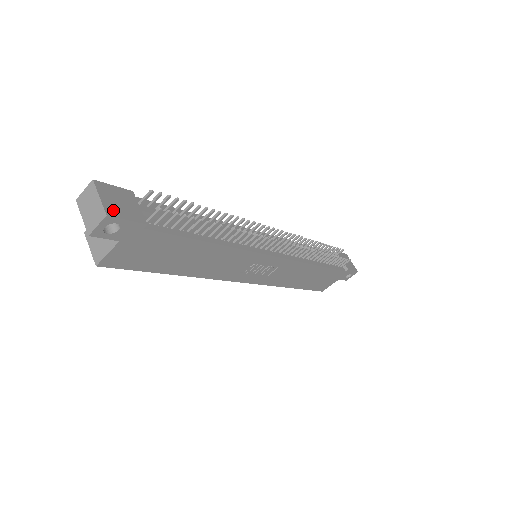
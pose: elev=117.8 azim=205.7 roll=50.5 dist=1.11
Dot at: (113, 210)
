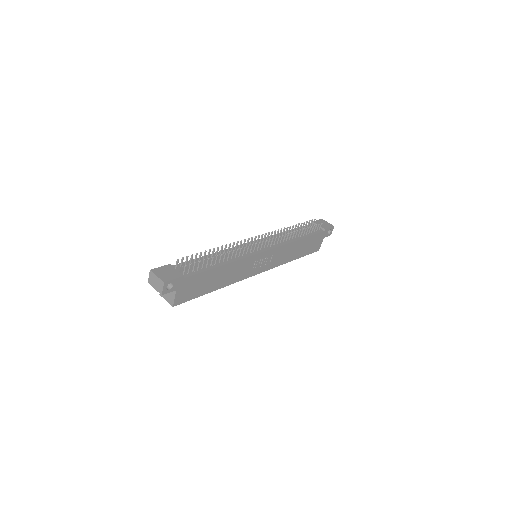
Dot at: (166, 279)
